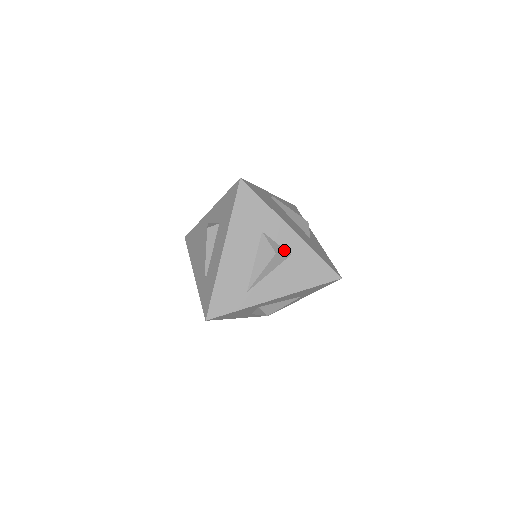
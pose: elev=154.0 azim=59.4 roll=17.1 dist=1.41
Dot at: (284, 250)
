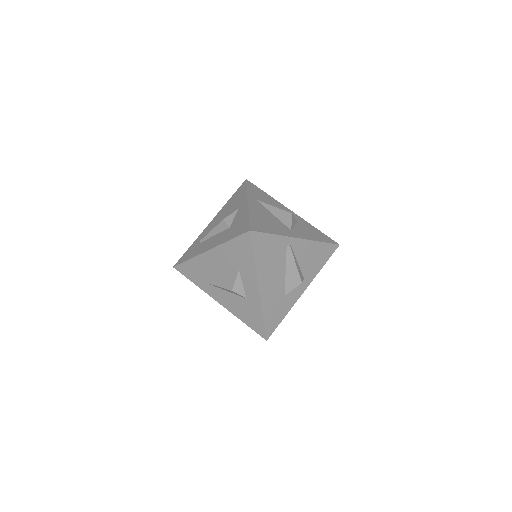
Dot at: (244, 292)
